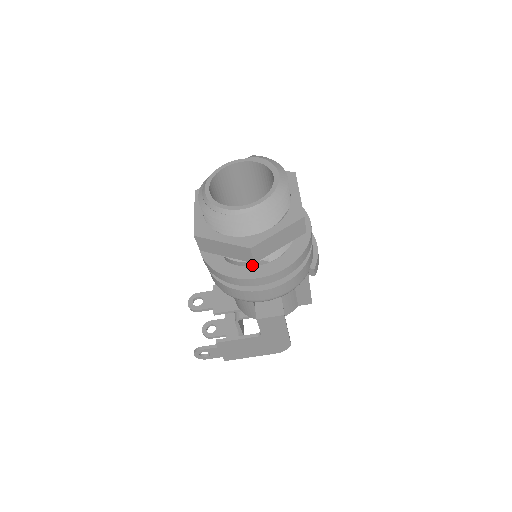
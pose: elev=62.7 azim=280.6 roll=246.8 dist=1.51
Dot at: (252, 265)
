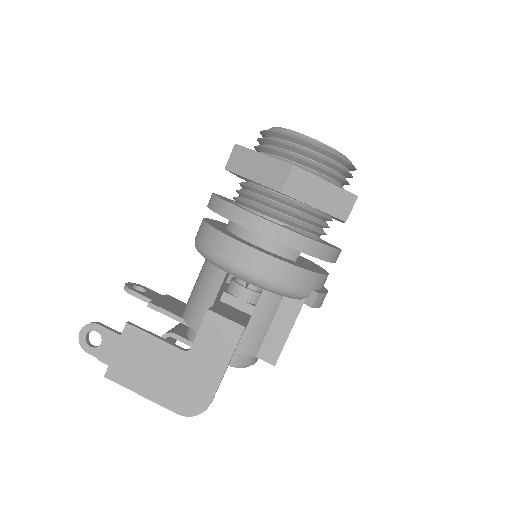
Dot at: occluded
